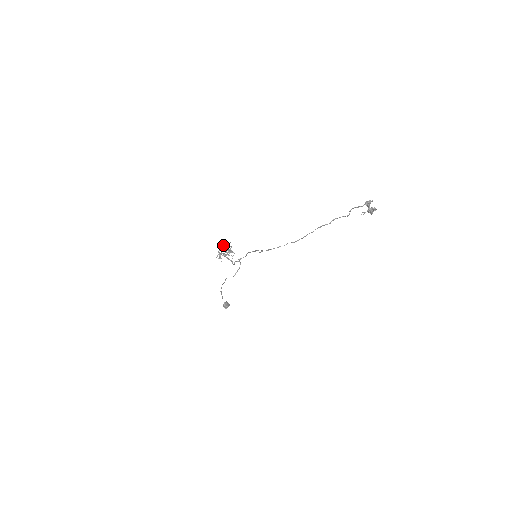
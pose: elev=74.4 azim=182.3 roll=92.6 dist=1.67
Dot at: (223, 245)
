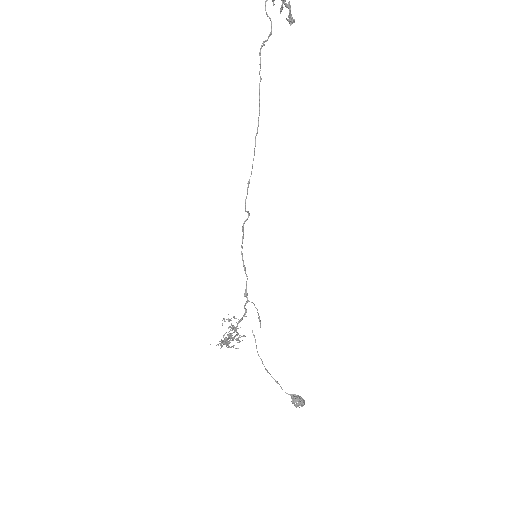
Dot at: occluded
